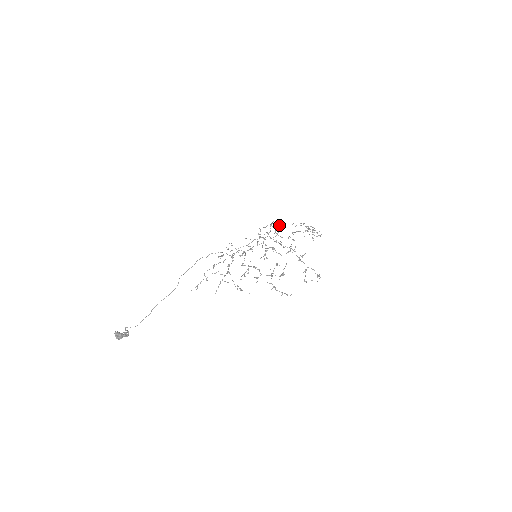
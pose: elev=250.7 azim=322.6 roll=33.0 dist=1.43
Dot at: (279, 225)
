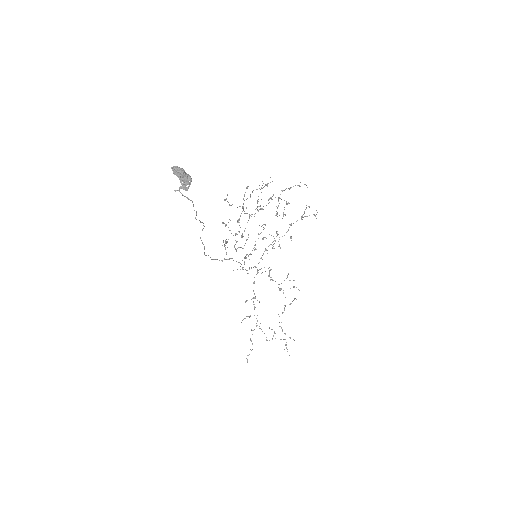
Dot at: occluded
